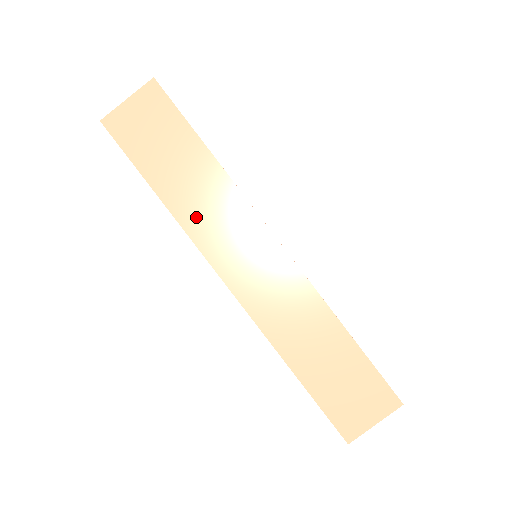
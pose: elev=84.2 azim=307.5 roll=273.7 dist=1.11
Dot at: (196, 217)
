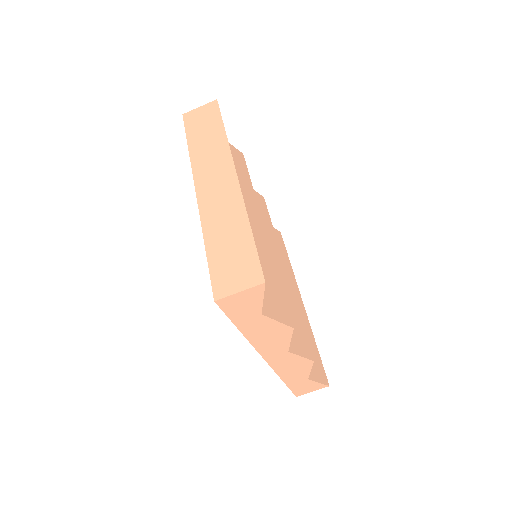
Dot at: (200, 157)
